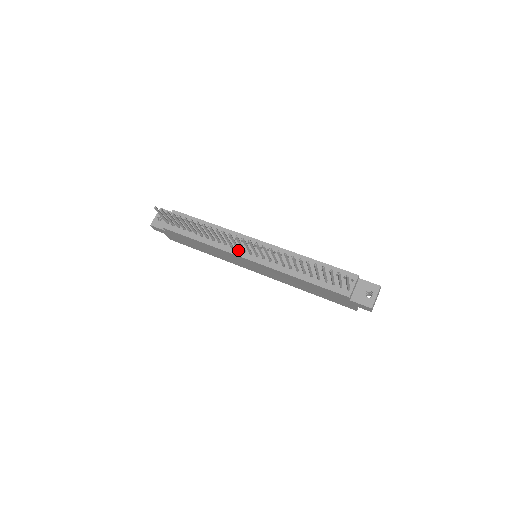
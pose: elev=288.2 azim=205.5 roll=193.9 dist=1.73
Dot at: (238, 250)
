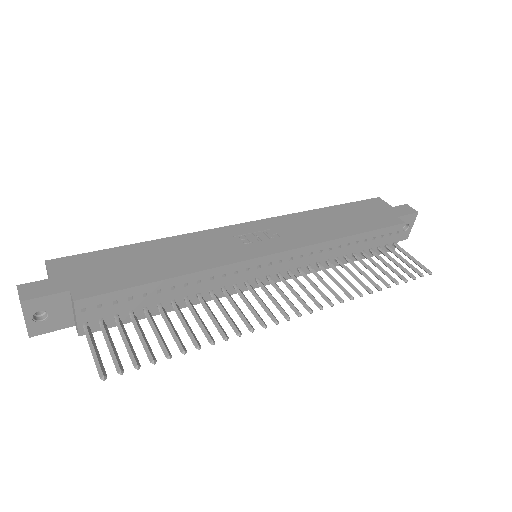
Dot at: (246, 284)
